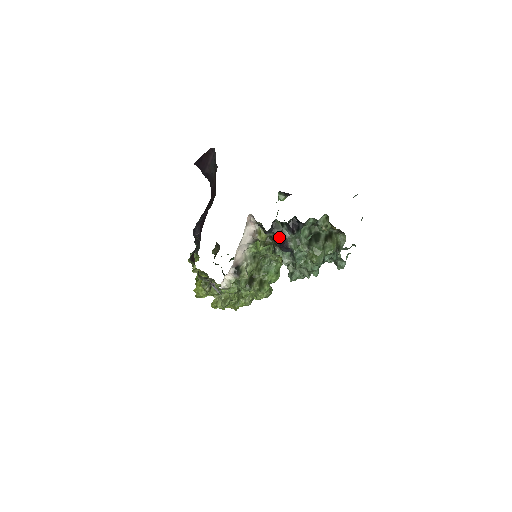
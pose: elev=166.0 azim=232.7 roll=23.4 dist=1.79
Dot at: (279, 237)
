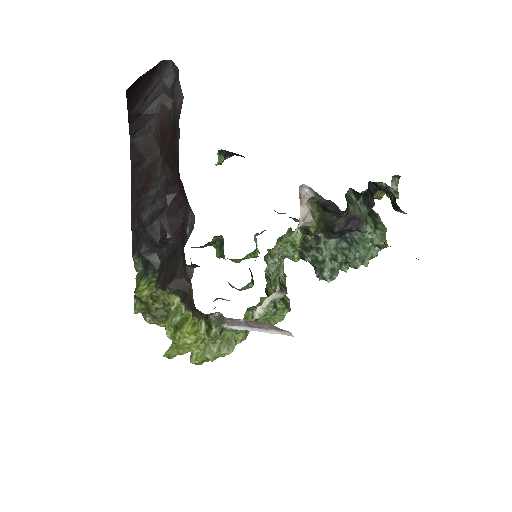
Dot at: (349, 217)
